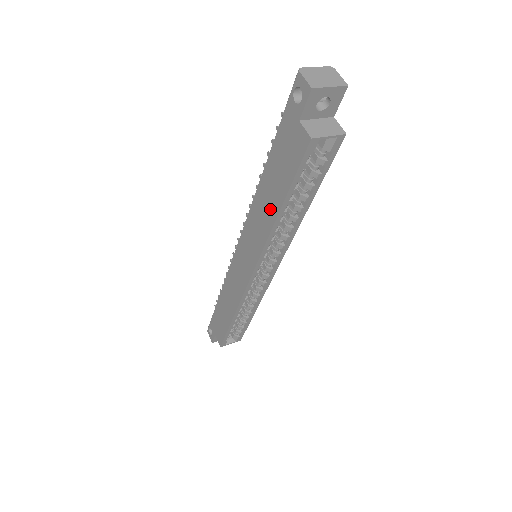
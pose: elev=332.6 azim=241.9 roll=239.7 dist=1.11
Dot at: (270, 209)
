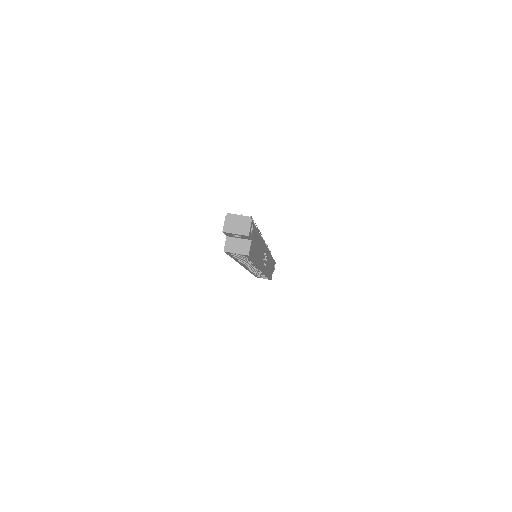
Dot at: occluded
